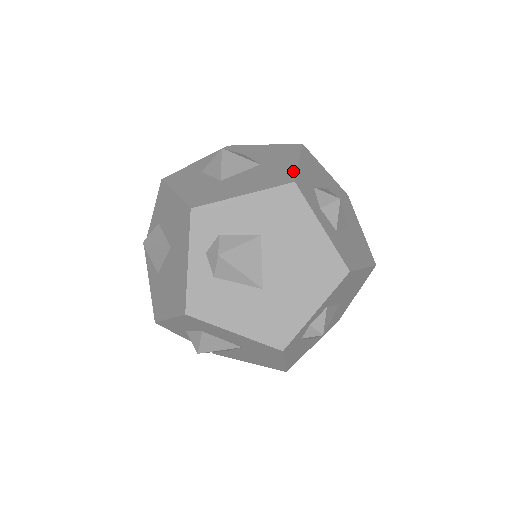
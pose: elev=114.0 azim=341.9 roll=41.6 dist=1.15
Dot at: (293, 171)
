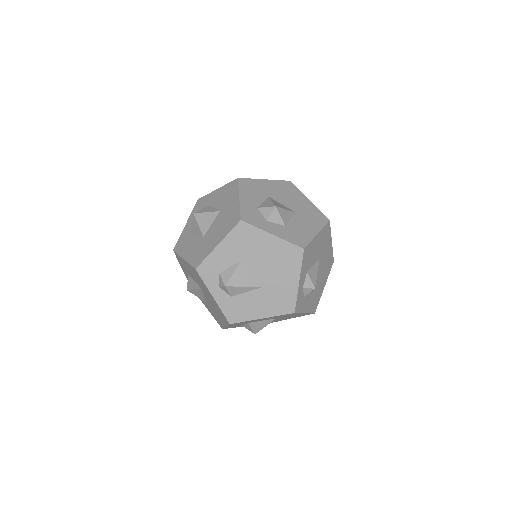
Dot at: (238, 210)
